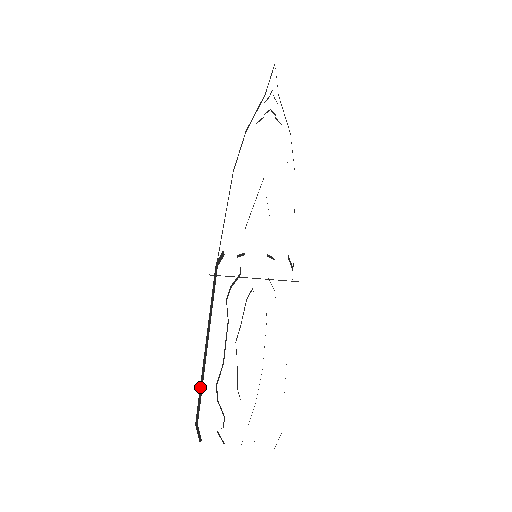
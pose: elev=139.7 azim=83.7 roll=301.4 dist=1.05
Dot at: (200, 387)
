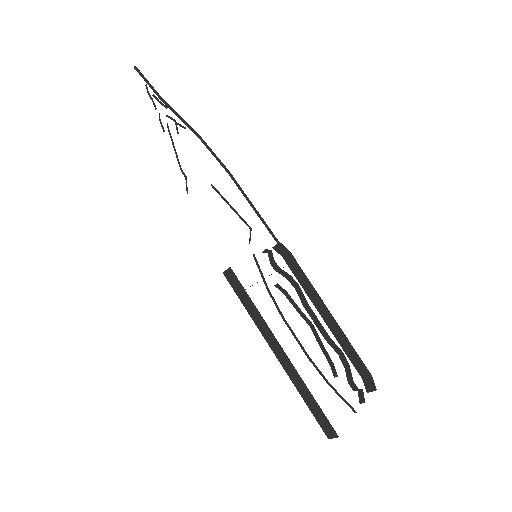
Dot at: occluded
